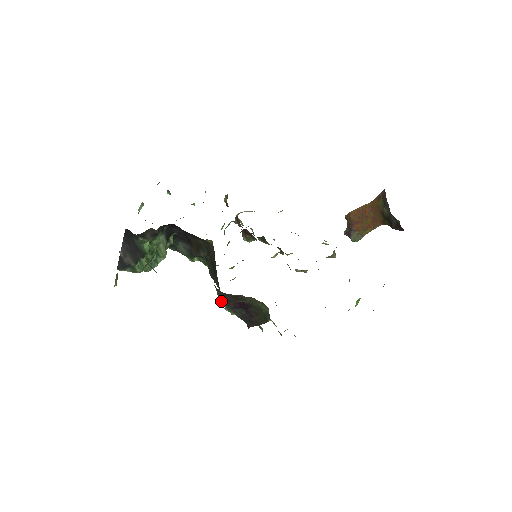
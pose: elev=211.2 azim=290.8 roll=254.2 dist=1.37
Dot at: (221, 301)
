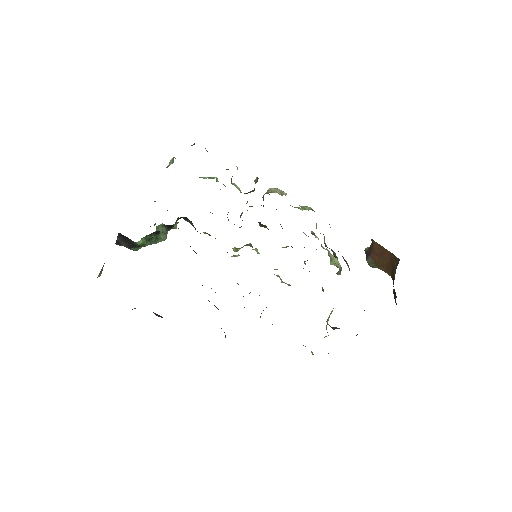
Dot at: occluded
